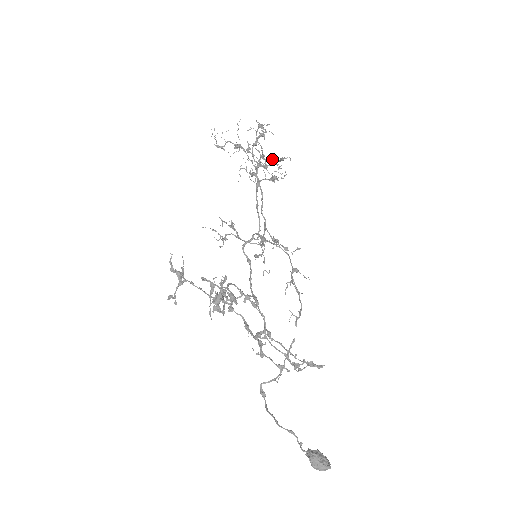
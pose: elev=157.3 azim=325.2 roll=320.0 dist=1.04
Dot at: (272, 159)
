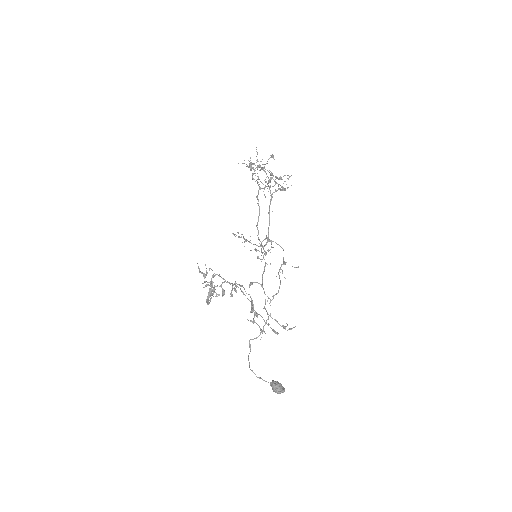
Dot at: (269, 182)
